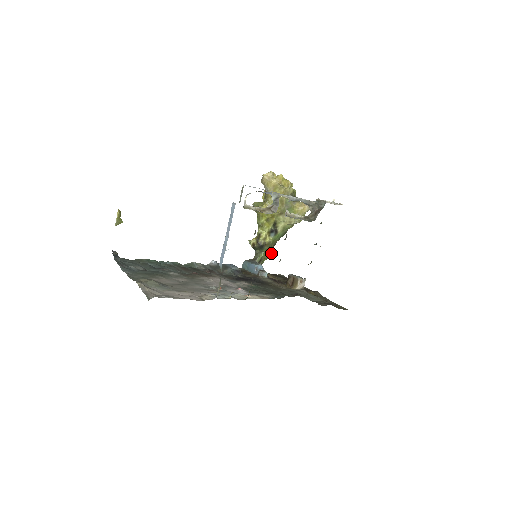
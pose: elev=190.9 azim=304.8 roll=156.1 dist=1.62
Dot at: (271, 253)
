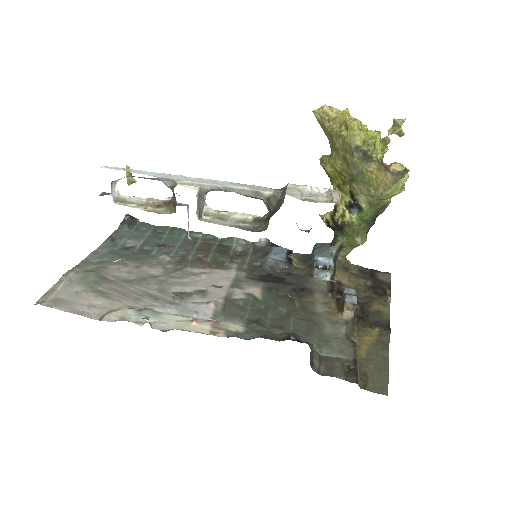
Dot at: (358, 239)
